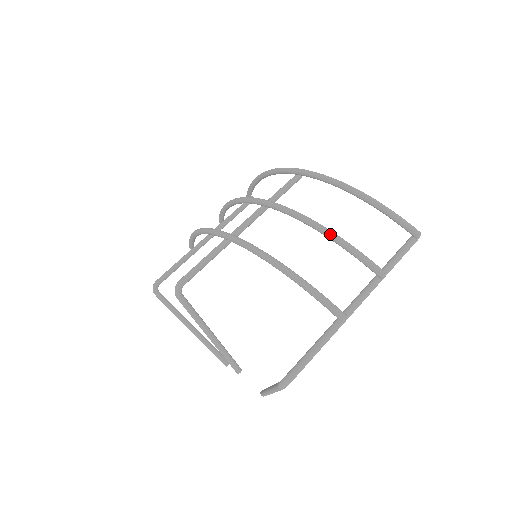
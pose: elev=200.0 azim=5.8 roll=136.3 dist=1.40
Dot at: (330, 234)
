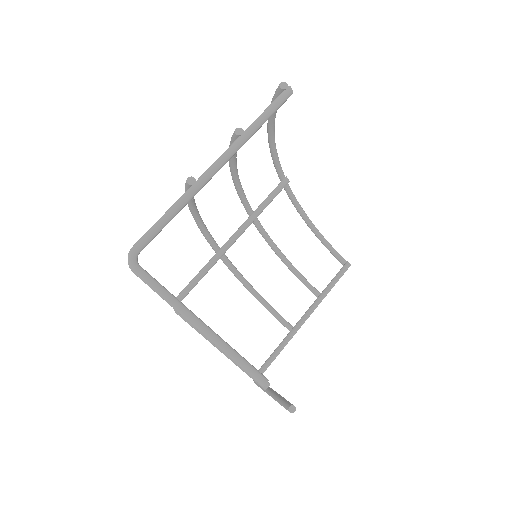
Dot at: (229, 160)
